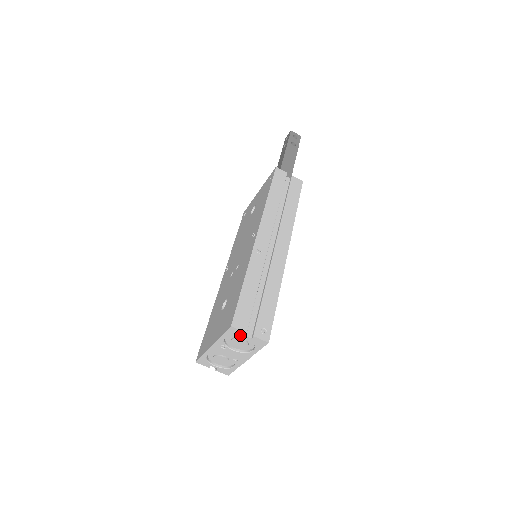
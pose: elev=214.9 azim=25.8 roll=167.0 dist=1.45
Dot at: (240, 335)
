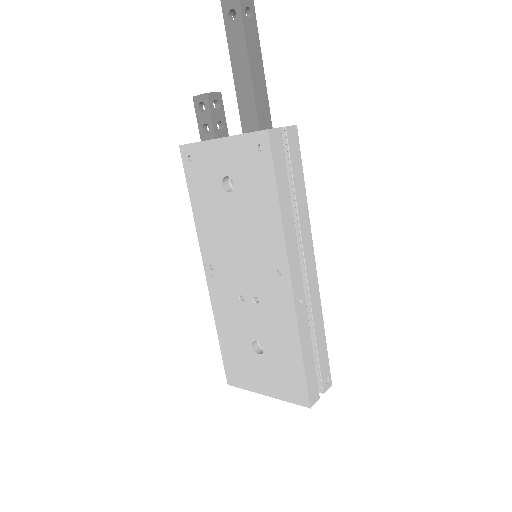
Dot at: occluded
